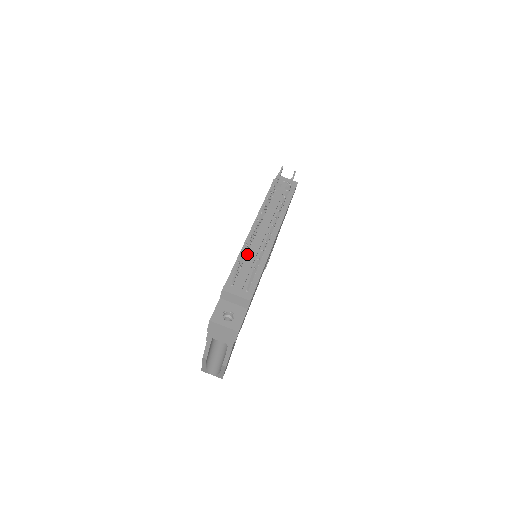
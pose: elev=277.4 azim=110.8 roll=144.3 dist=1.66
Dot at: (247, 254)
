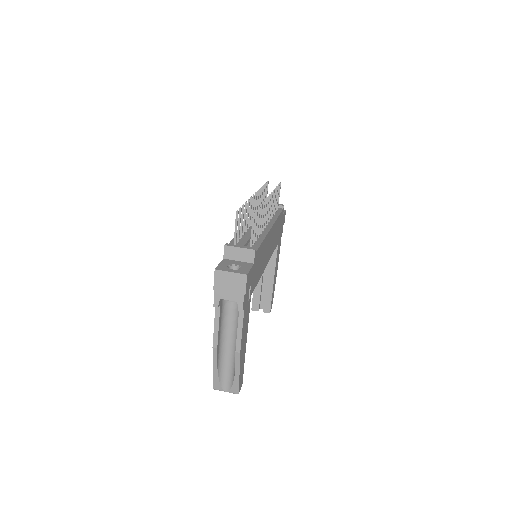
Dot at: (246, 233)
